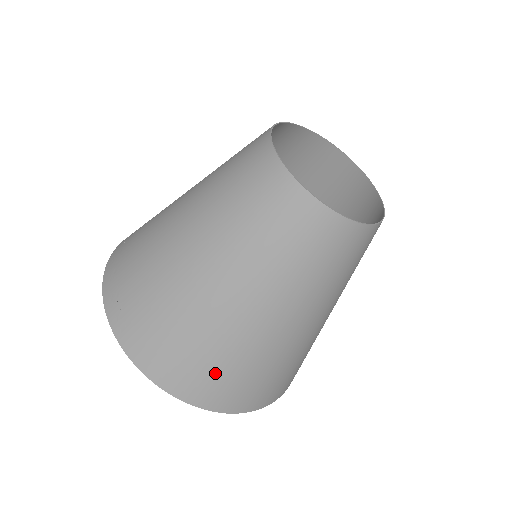
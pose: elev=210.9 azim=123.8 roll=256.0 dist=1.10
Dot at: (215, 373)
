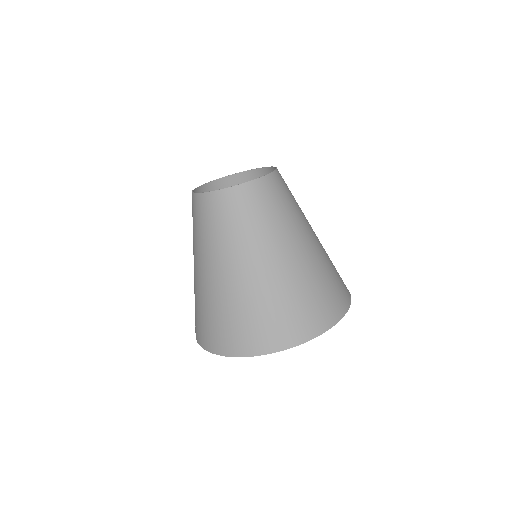
Dot at: (239, 325)
